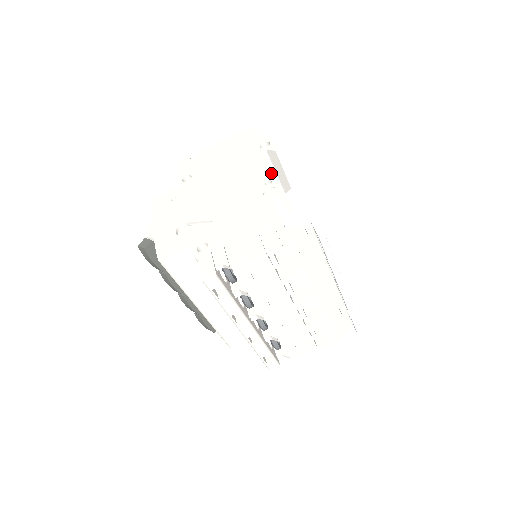
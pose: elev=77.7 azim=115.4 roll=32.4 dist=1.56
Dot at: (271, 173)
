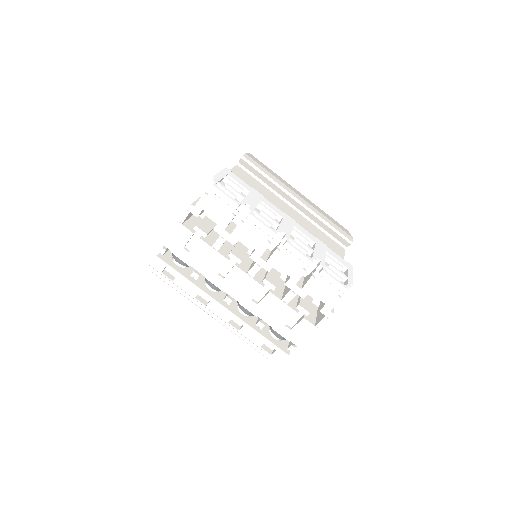
Dot at: occluded
